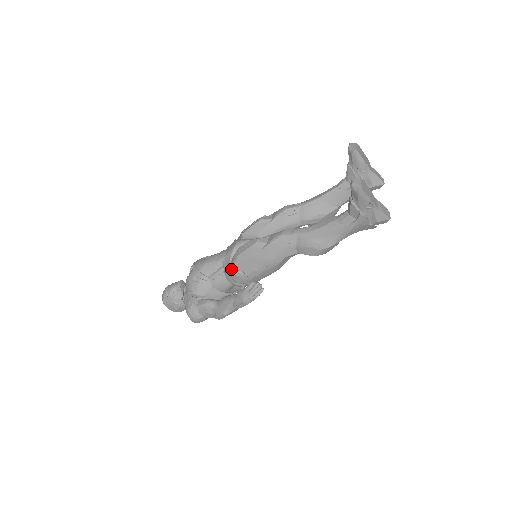
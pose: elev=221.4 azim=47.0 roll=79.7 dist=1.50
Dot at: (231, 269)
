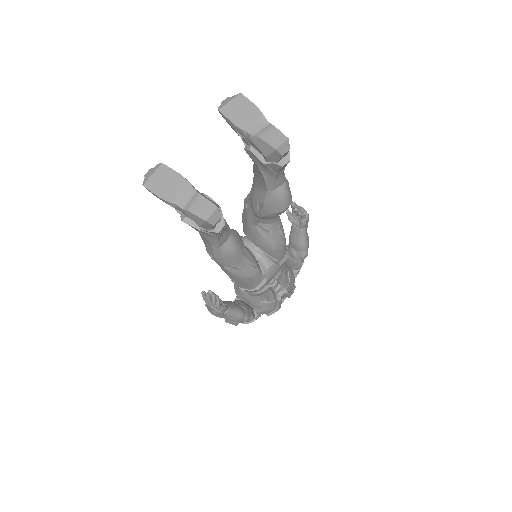
Dot at: occluded
